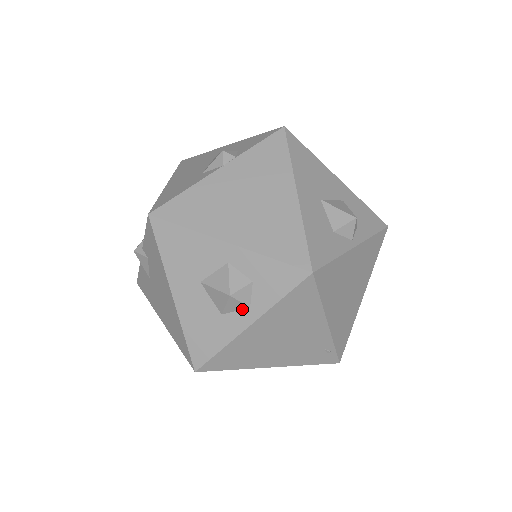
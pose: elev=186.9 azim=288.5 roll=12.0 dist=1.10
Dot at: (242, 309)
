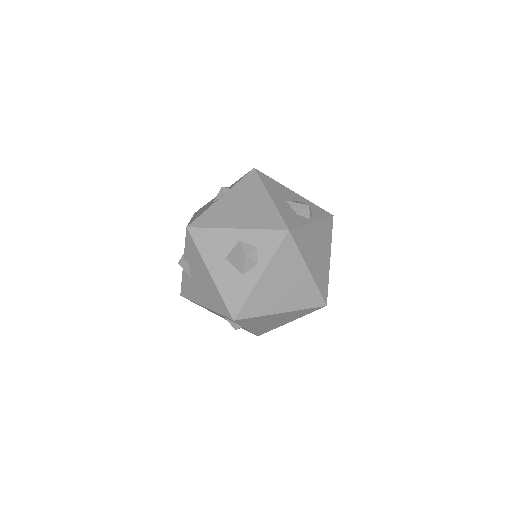
Dot at: (254, 267)
